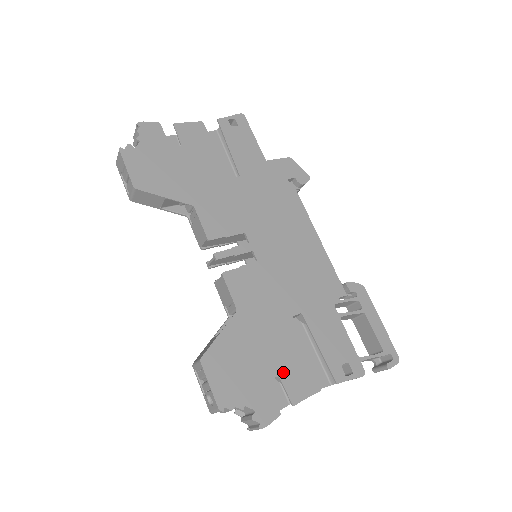
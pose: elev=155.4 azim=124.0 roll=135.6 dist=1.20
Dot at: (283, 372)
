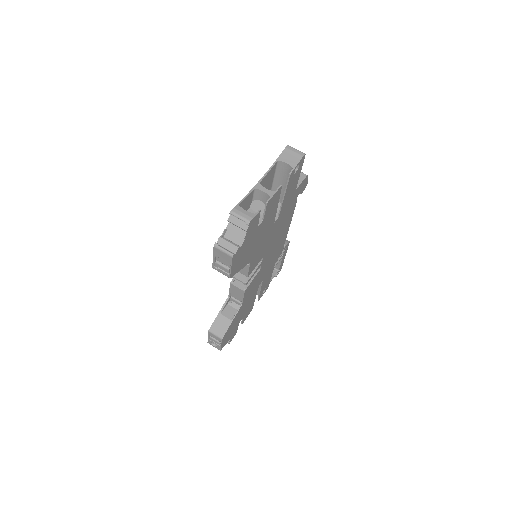
Dot at: occluded
